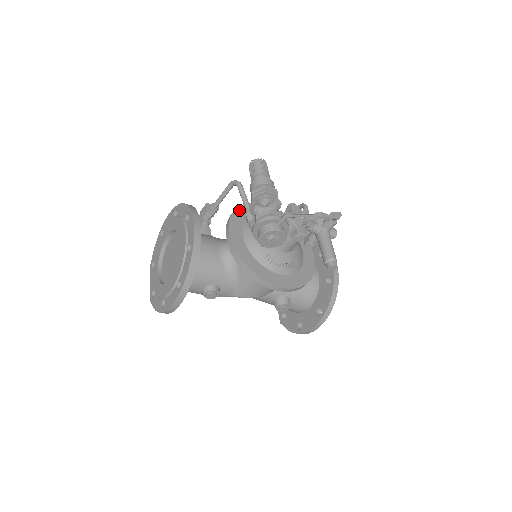
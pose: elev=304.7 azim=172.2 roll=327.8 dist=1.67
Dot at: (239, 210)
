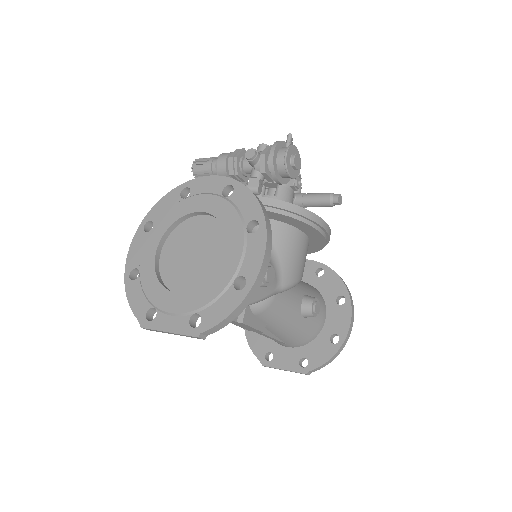
Dot at: occluded
